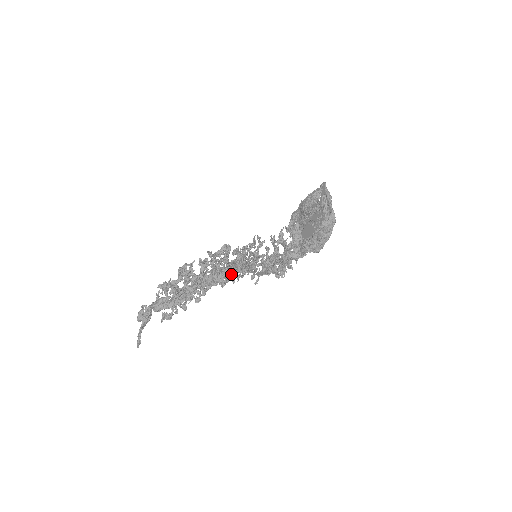
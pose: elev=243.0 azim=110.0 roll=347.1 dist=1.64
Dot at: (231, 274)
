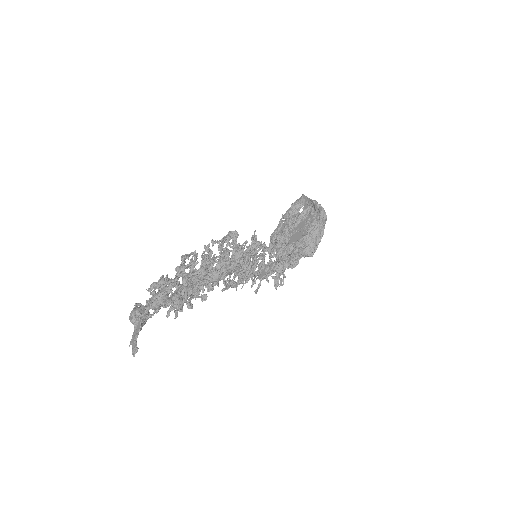
Dot at: occluded
